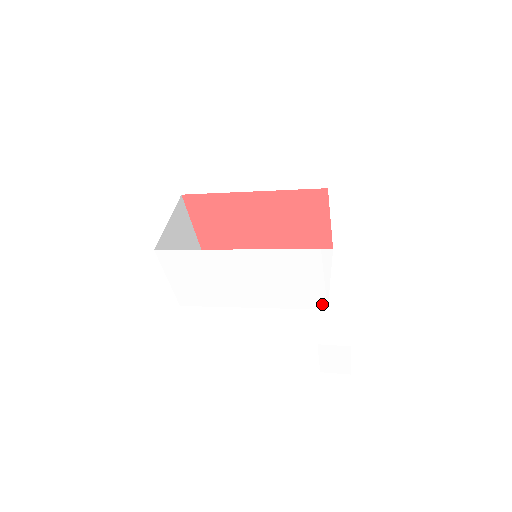
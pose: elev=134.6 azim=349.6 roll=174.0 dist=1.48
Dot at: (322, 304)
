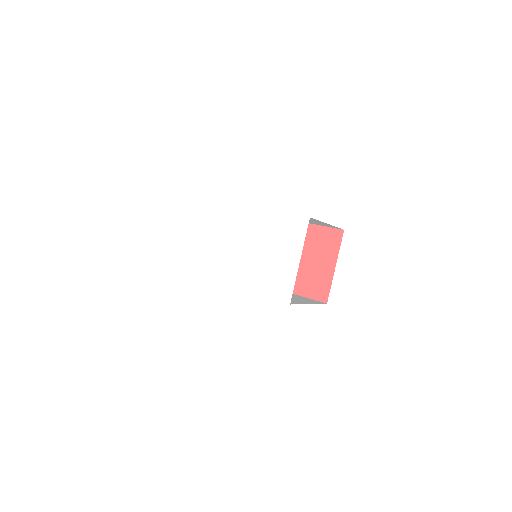
Dot at: (288, 294)
